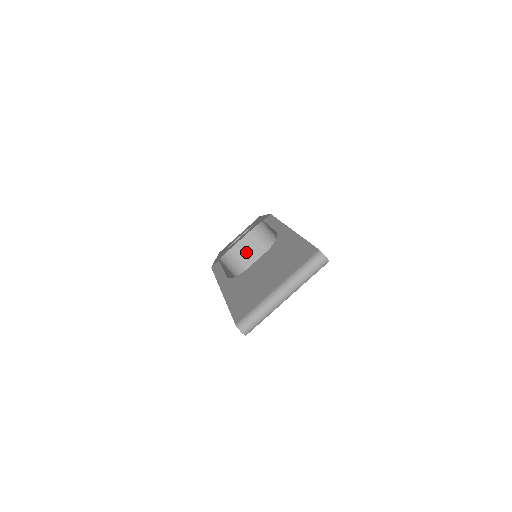
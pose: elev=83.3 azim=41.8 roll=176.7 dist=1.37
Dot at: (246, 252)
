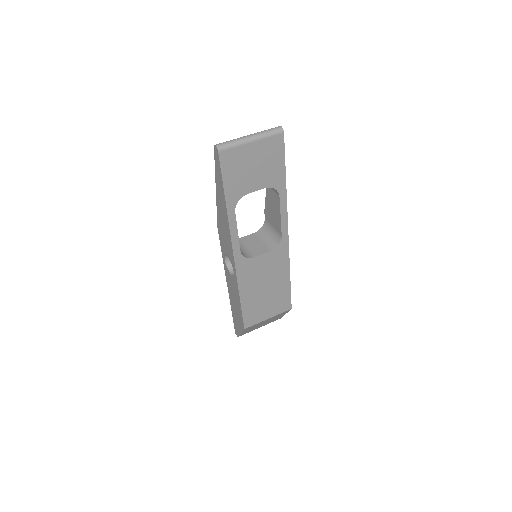
Dot at: (248, 242)
